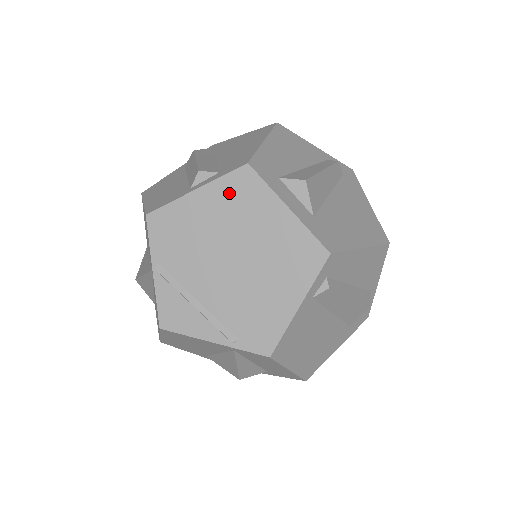
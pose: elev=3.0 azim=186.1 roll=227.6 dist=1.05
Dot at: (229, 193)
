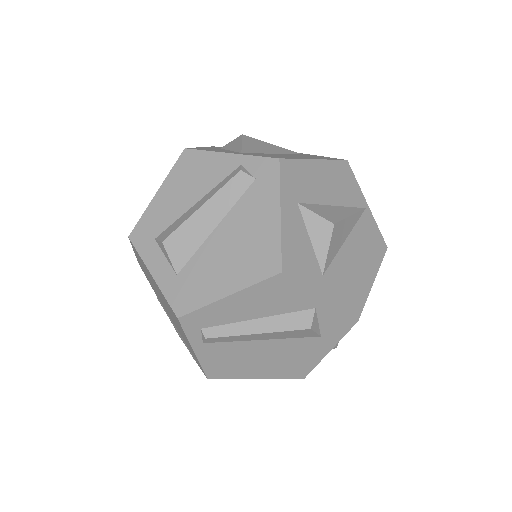
Dot at: (138, 257)
